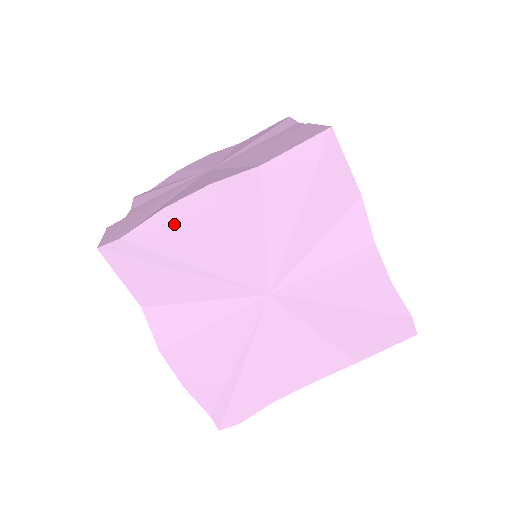
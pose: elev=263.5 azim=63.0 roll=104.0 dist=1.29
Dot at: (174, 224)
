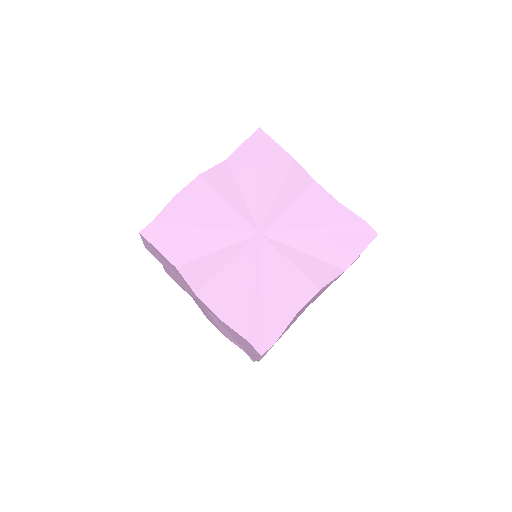
Dot at: (184, 204)
